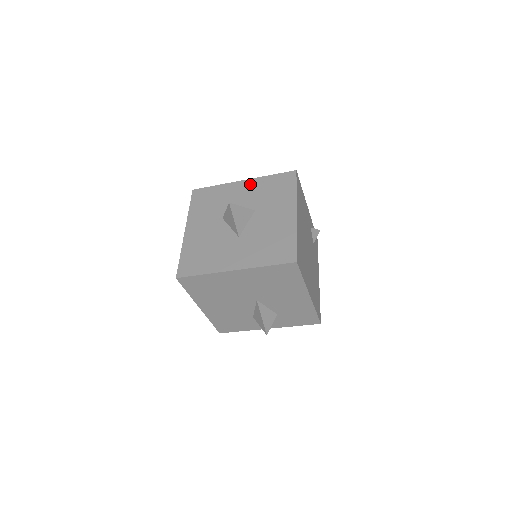
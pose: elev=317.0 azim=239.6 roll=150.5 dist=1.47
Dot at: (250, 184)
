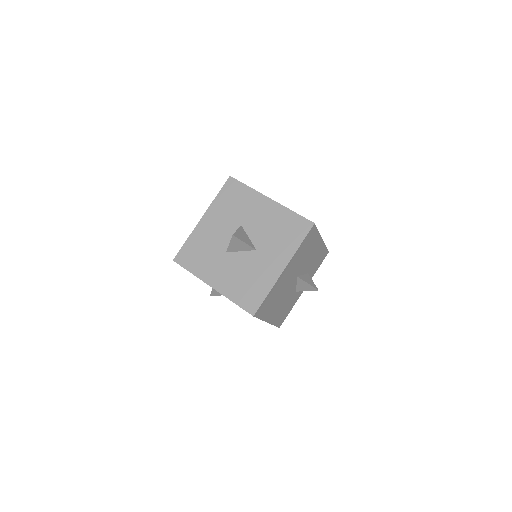
Dot at: (211, 215)
